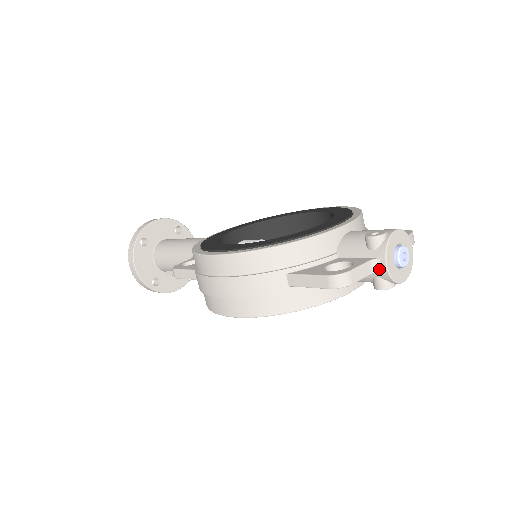
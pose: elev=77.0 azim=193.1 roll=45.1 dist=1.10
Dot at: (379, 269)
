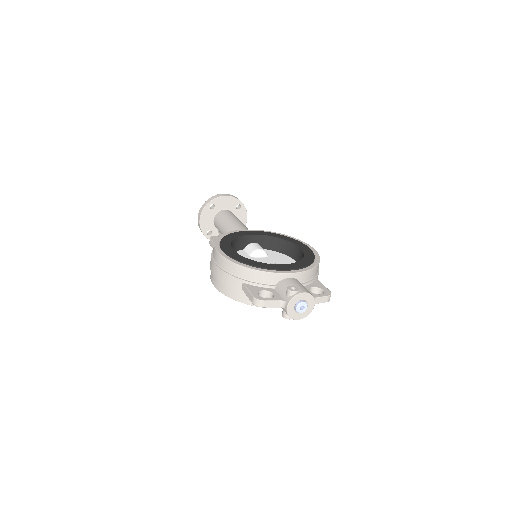
Dot at: (284, 307)
